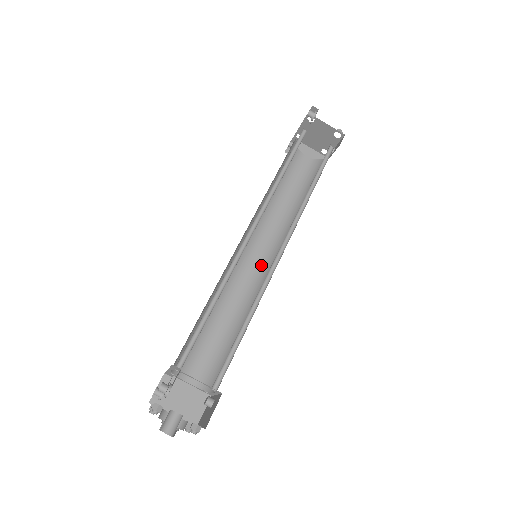
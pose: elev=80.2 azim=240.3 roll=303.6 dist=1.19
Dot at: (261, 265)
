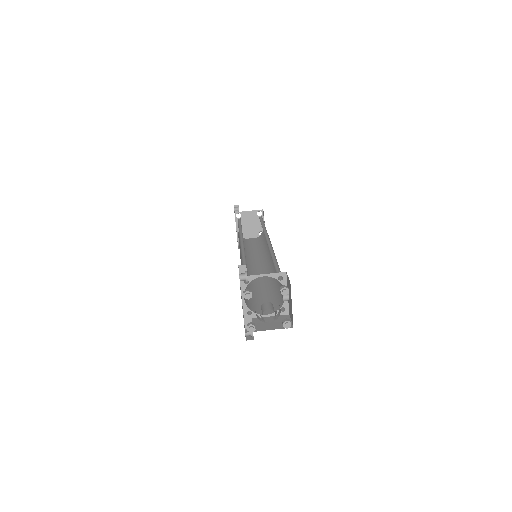
Dot at: (265, 268)
